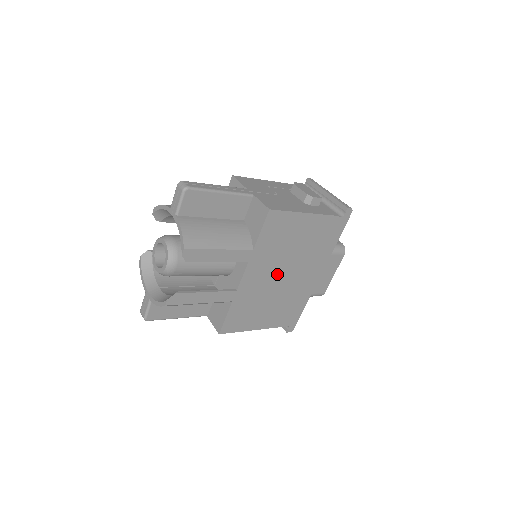
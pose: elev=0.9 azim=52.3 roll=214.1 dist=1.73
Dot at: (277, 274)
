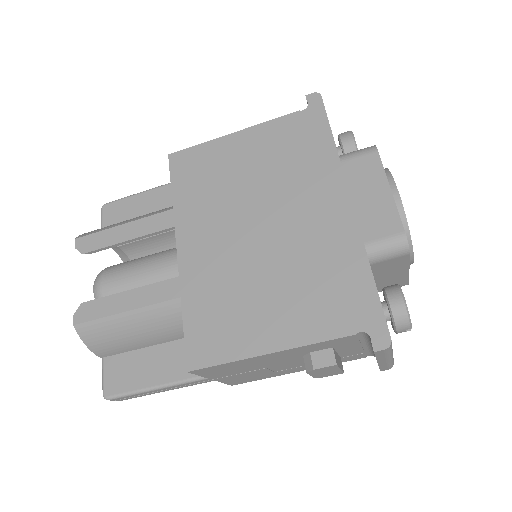
Dot at: (243, 230)
